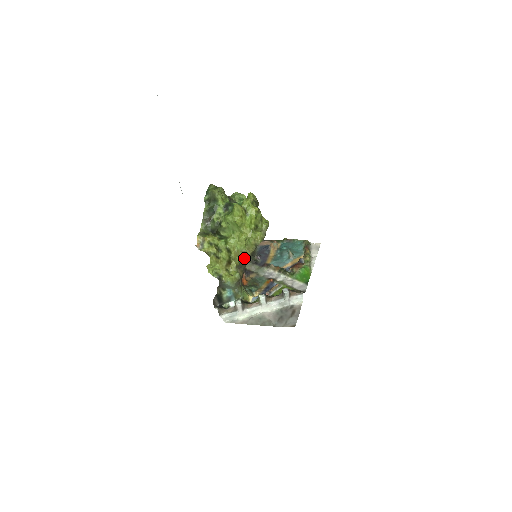
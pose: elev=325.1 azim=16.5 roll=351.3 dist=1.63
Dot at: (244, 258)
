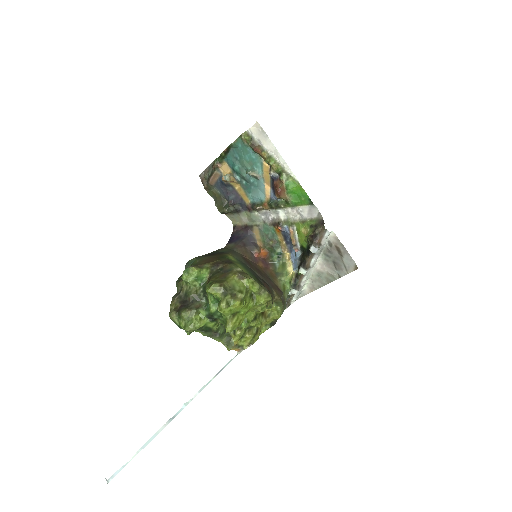
Dot at: (270, 304)
